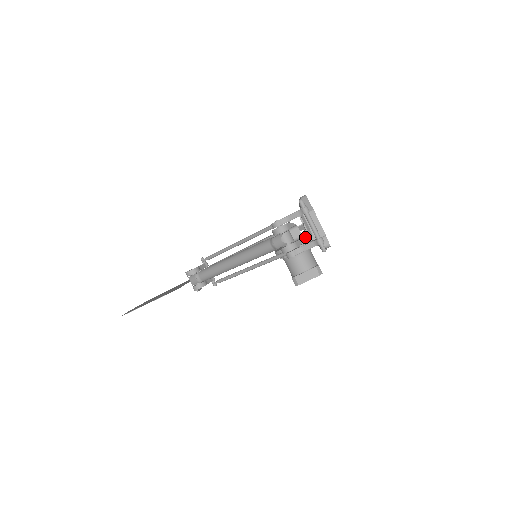
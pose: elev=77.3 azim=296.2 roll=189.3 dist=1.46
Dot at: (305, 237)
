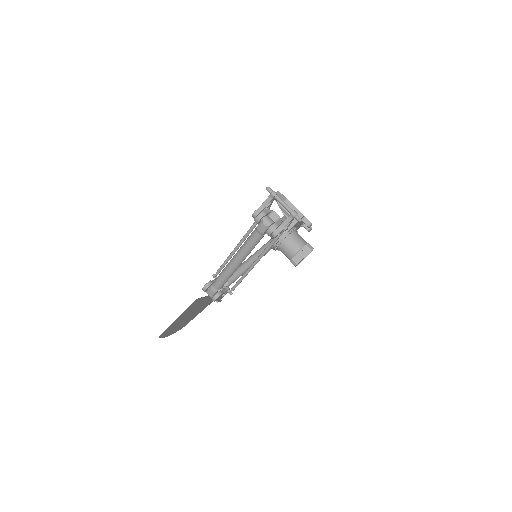
Dot at: occluded
